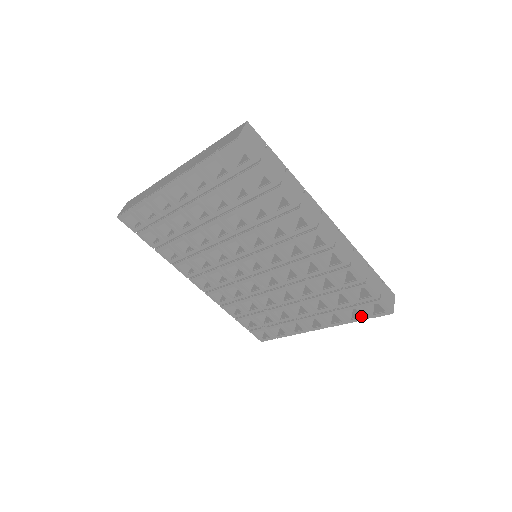
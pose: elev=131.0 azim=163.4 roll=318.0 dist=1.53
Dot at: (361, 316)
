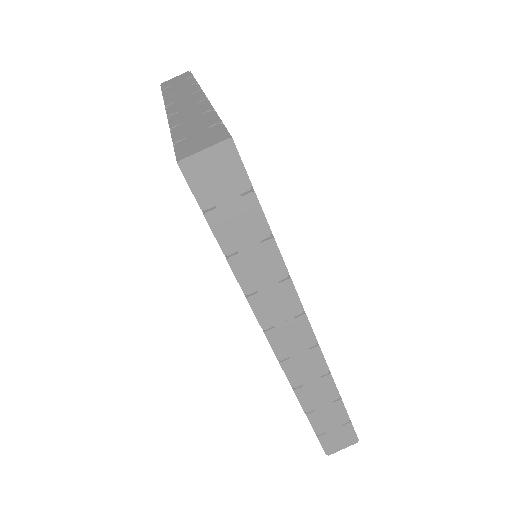
Dot at: occluded
